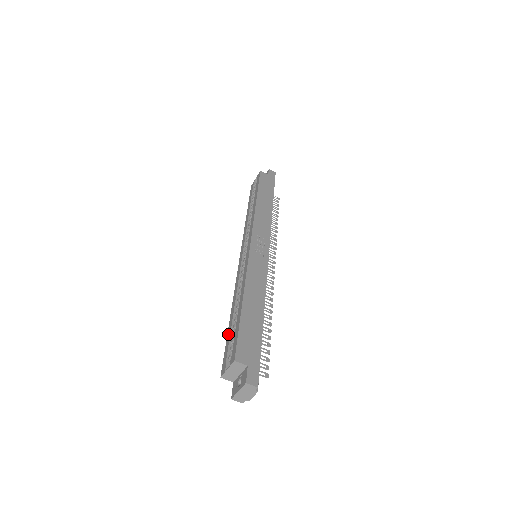
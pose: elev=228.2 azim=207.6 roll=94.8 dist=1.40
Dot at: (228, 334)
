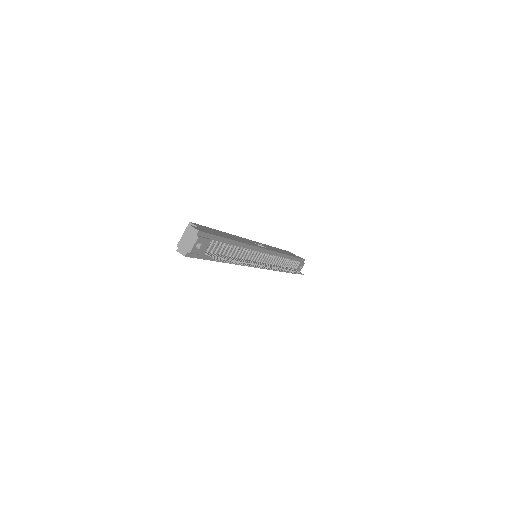
Dot at: occluded
